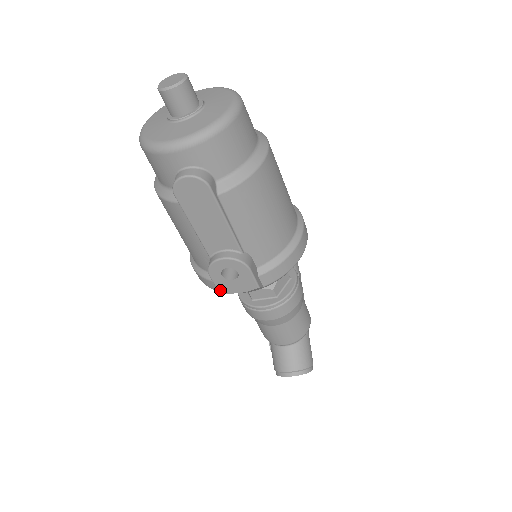
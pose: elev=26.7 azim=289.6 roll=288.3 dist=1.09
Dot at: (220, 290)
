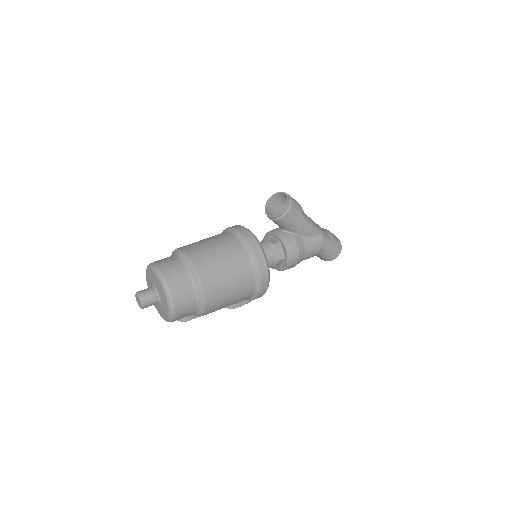
Dot at: occluded
